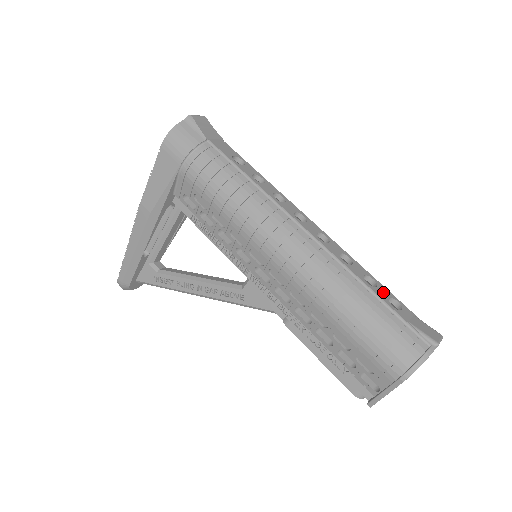
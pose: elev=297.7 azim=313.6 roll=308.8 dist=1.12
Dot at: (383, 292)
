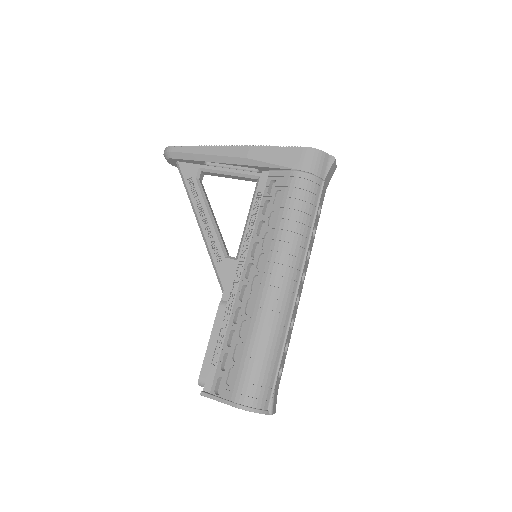
Dot at: (284, 360)
